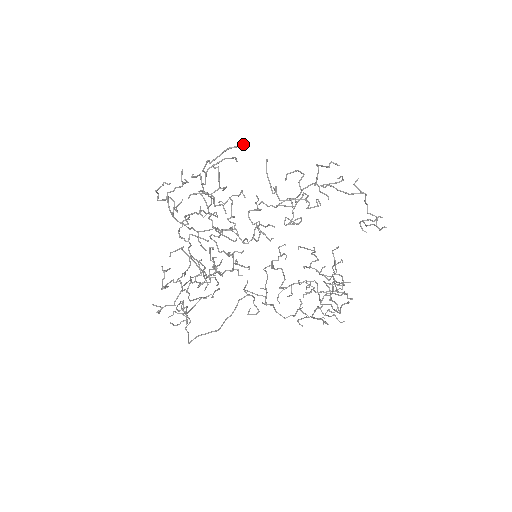
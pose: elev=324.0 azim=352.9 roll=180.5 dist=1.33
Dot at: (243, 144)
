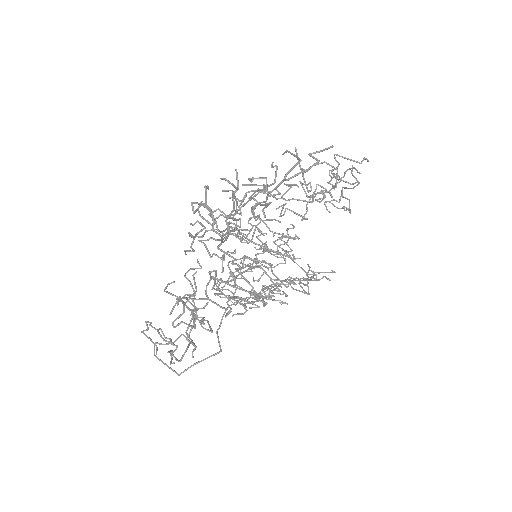
Dot at: (332, 146)
